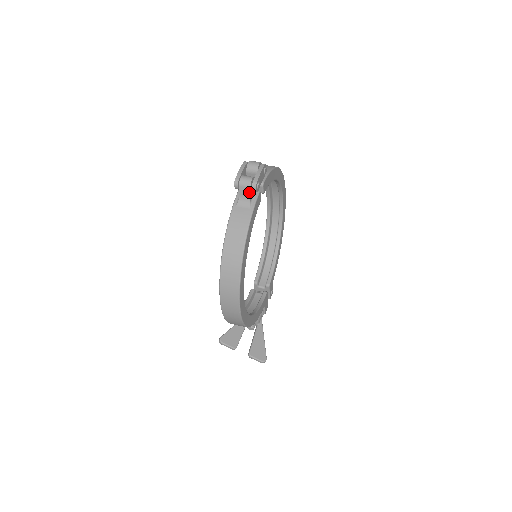
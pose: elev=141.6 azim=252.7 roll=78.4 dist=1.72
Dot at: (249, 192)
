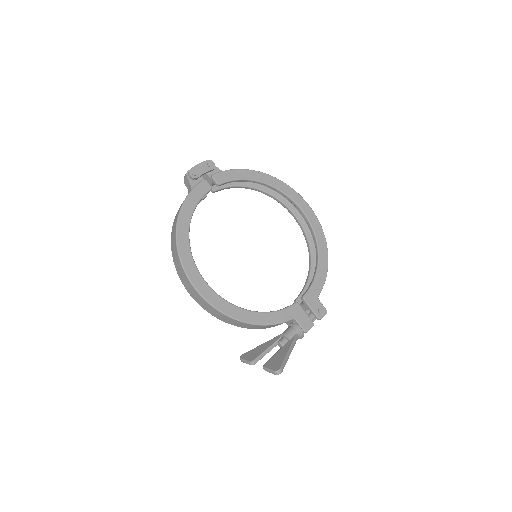
Dot at: (188, 180)
